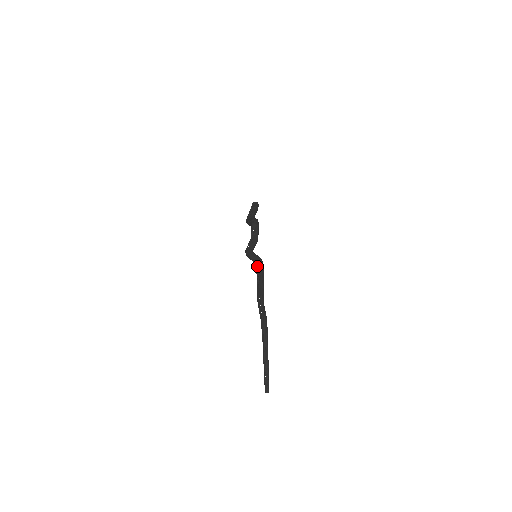
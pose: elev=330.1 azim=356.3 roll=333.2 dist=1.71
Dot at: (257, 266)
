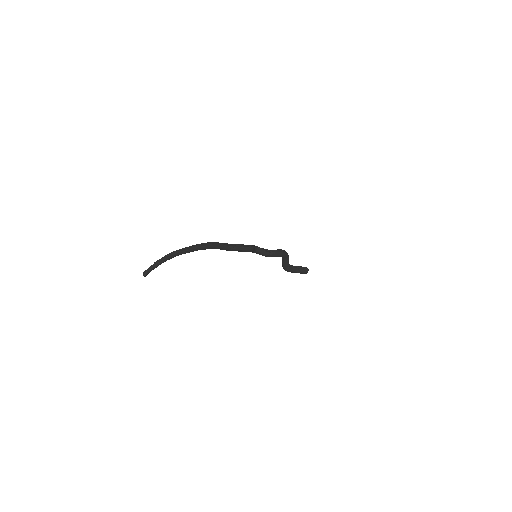
Dot at: (244, 245)
